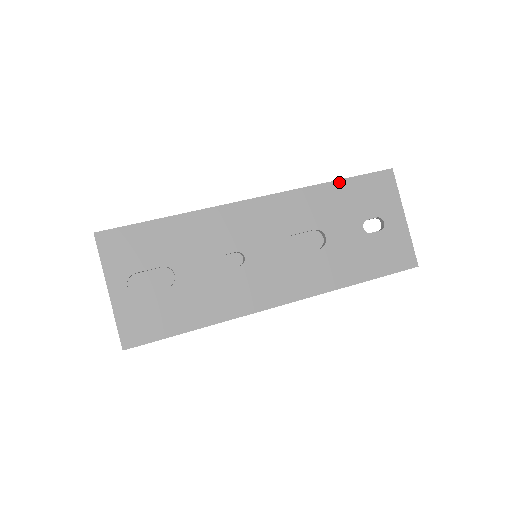
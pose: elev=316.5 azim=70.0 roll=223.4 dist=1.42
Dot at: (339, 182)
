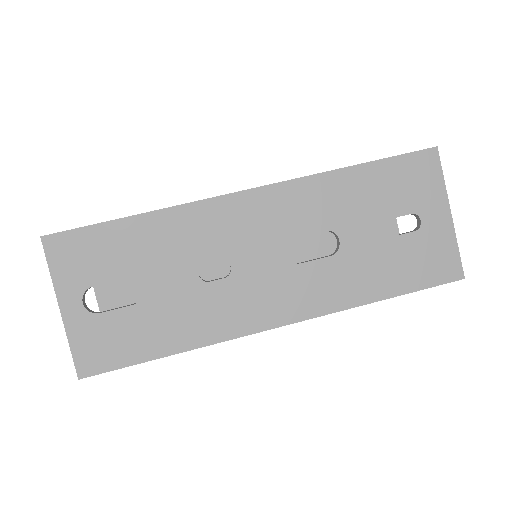
Dot at: (361, 167)
